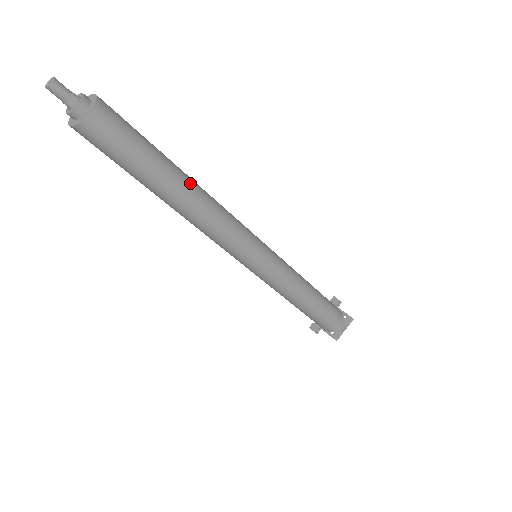
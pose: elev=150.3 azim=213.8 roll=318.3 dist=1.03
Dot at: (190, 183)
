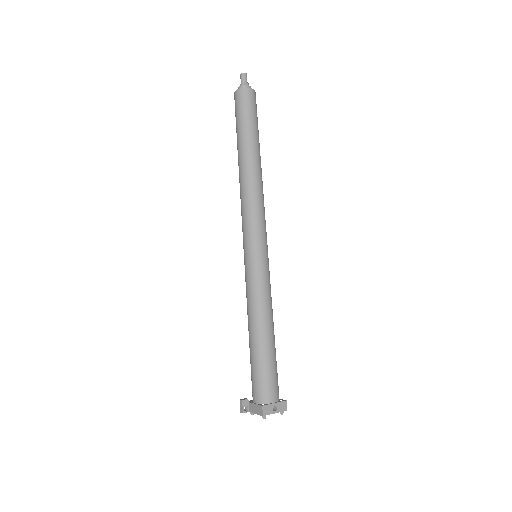
Dot at: occluded
